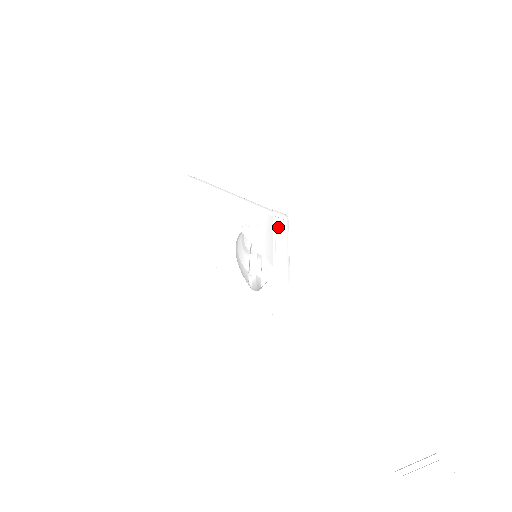
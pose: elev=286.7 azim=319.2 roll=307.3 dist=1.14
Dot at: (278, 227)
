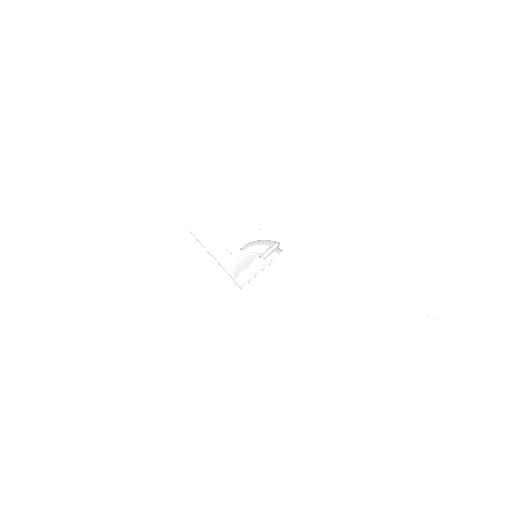
Dot at: (269, 251)
